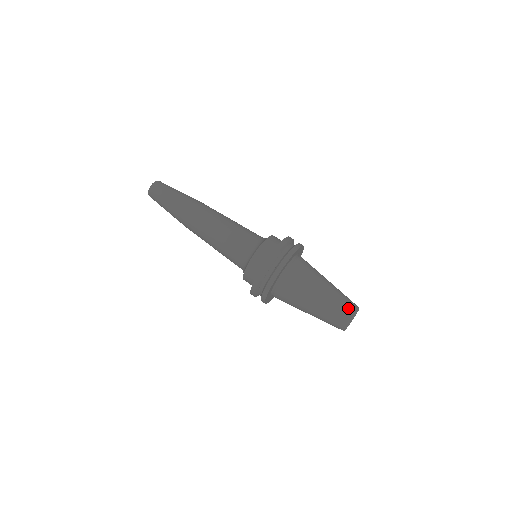
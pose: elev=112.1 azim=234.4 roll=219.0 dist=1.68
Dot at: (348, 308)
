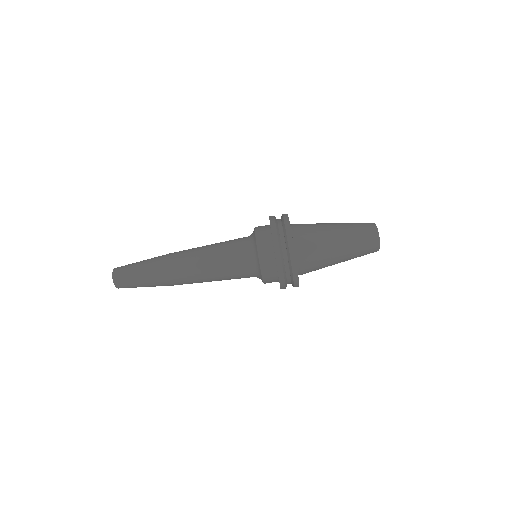
Dot at: (369, 238)
